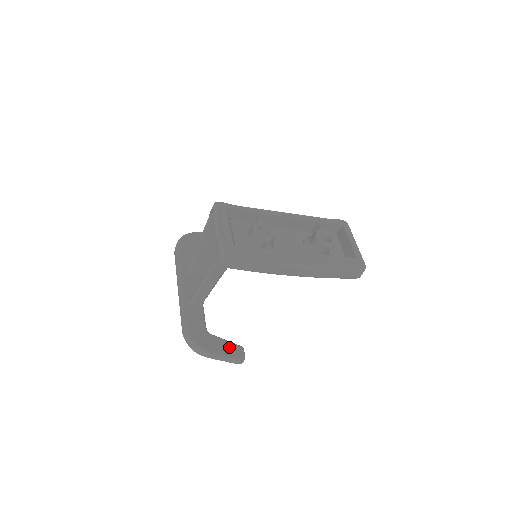
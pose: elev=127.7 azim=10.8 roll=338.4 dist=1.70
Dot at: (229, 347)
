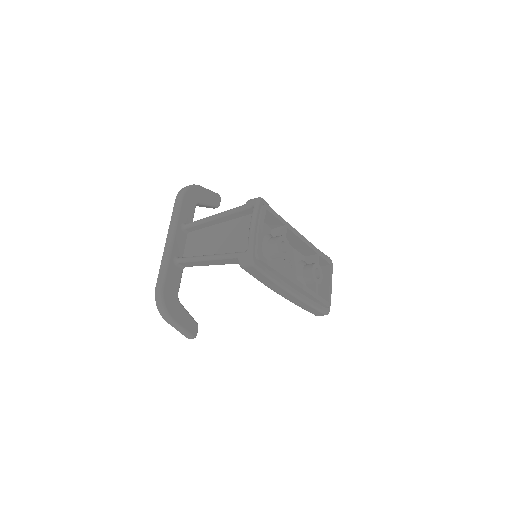
Dot at: (189, 321)
